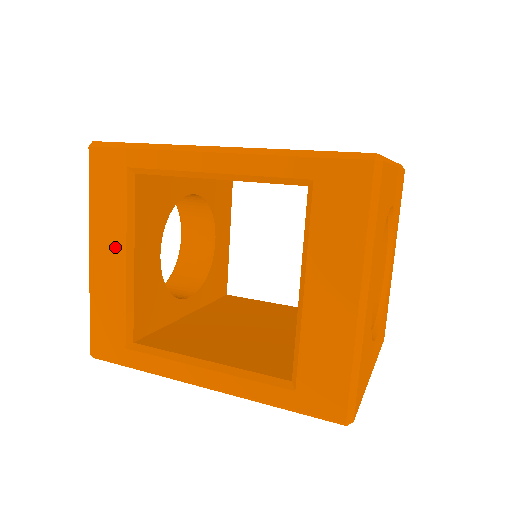
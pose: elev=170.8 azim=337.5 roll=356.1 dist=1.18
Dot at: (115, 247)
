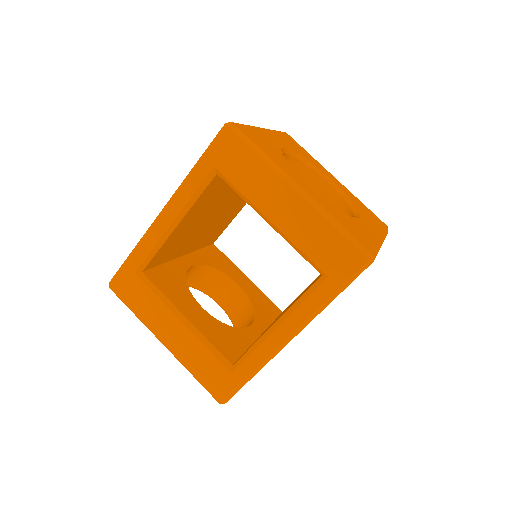
Dot at: (170, 322)
